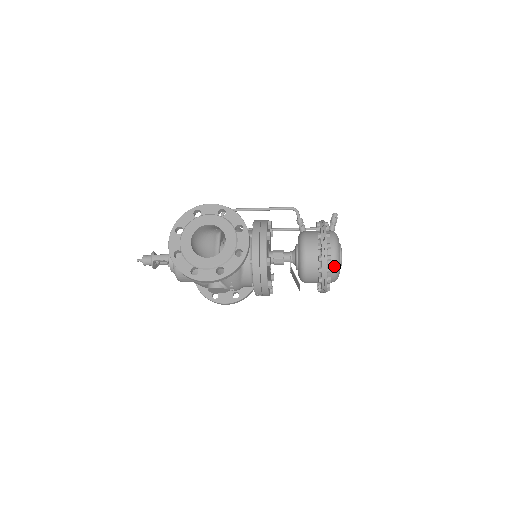
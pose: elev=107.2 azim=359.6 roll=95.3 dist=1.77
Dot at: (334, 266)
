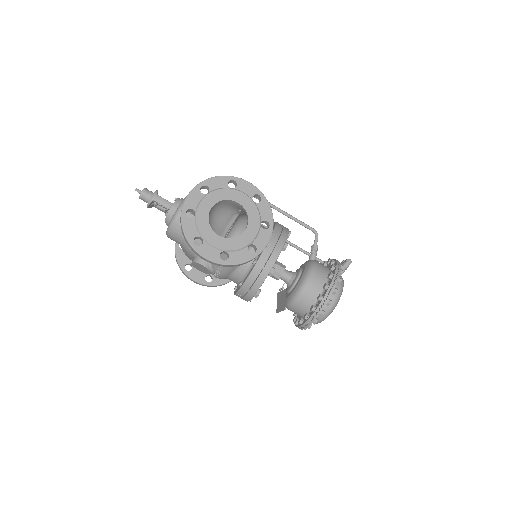
Dot at: (327, 311)
